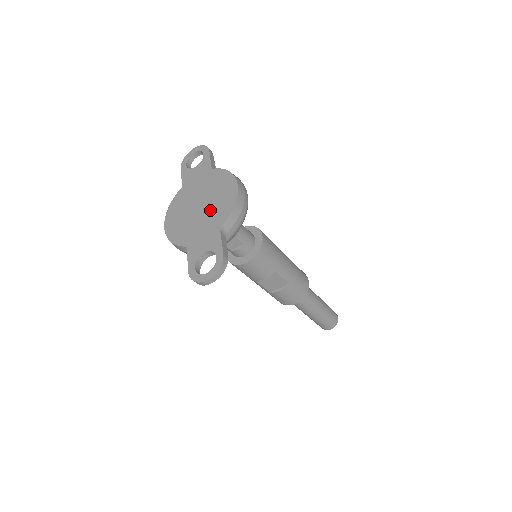
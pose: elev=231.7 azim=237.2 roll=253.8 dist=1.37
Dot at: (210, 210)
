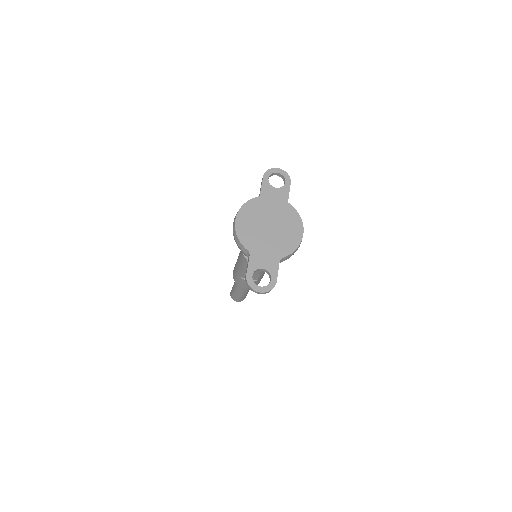
Dot at: (277, 237)
